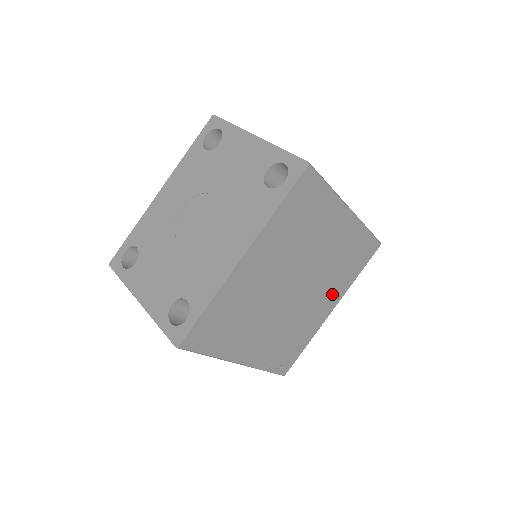
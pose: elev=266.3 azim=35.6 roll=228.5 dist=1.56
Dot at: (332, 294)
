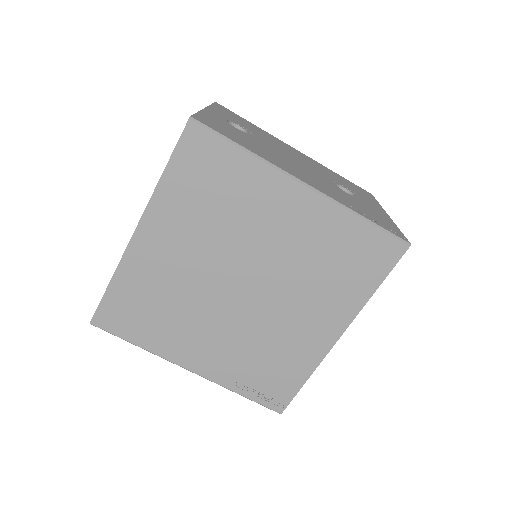
Dot at: (326, 311)
